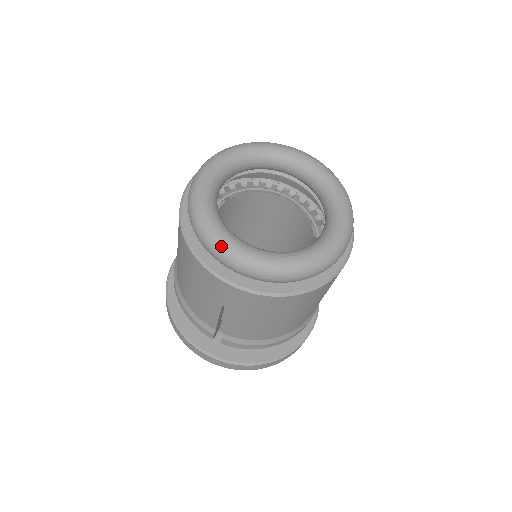
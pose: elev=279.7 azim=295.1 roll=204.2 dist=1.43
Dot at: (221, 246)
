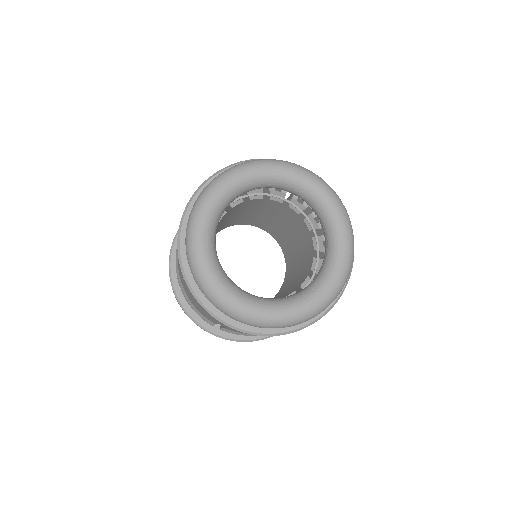
Dot at: (217, 299)
